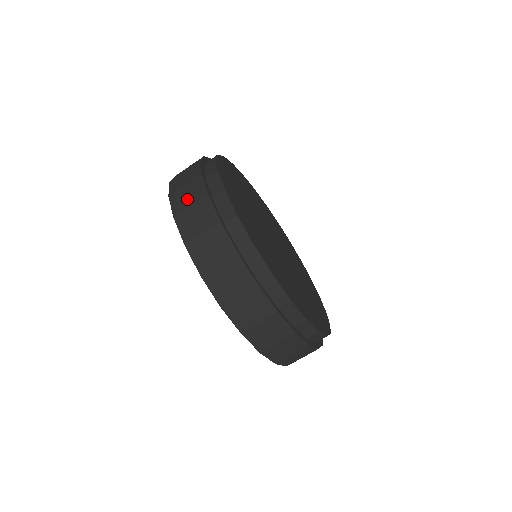
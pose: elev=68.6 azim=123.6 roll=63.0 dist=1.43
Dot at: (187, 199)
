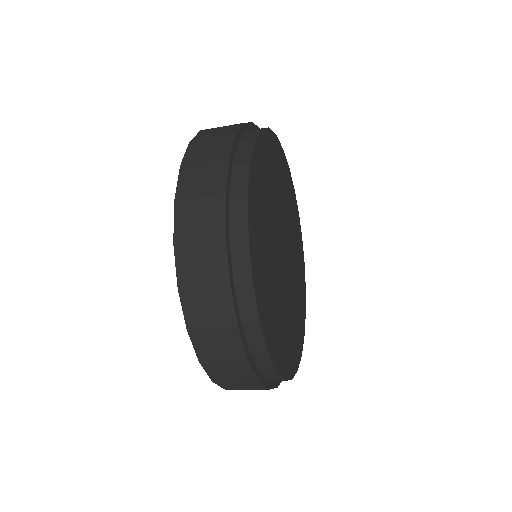
Dot at: (205, 153)
